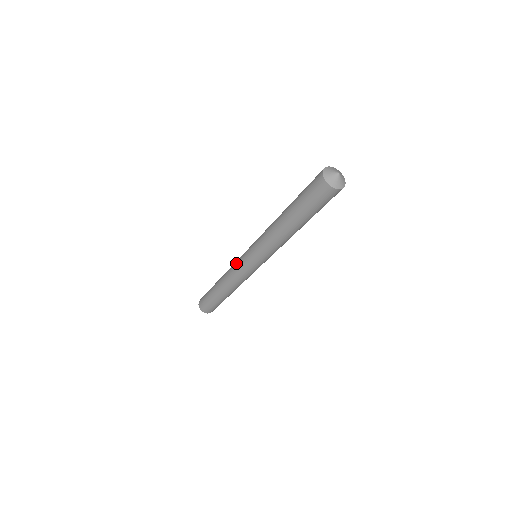
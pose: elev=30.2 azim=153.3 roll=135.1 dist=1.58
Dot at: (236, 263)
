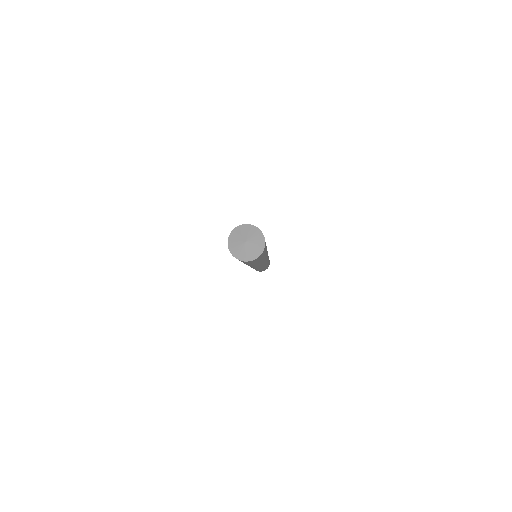
Dot at: occluded
